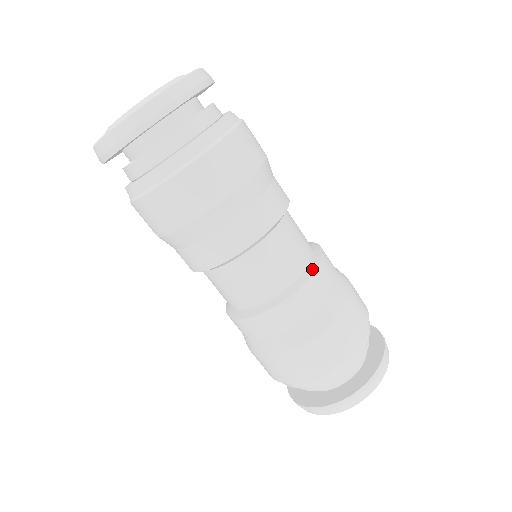
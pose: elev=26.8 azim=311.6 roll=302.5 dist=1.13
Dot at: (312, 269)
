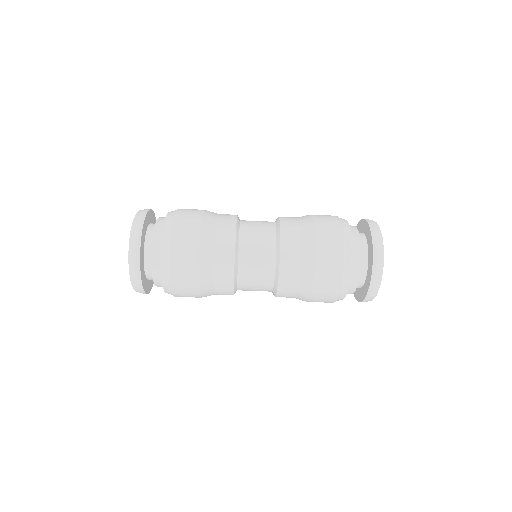
Dot at: (278, 227)
